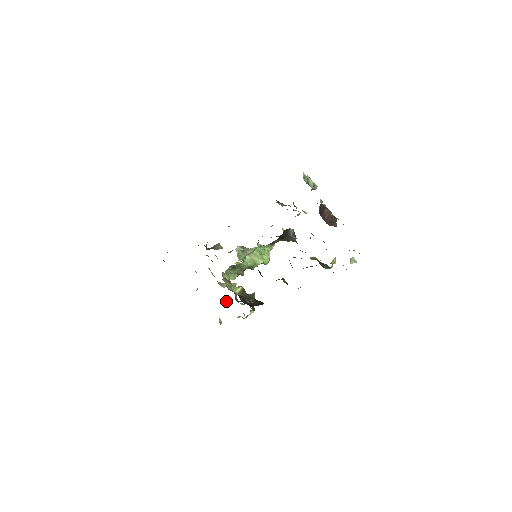
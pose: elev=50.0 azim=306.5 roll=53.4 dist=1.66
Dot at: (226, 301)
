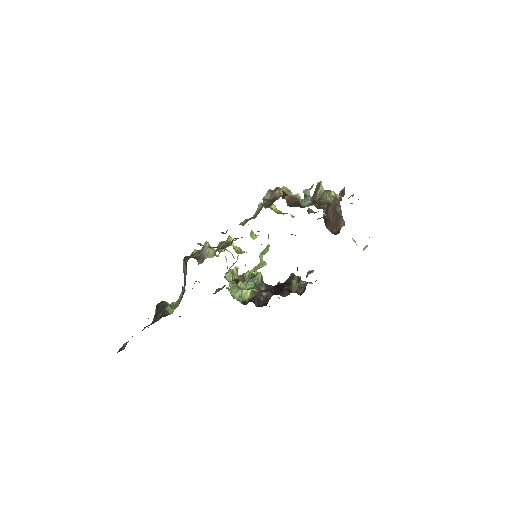
Dot at: occluded
